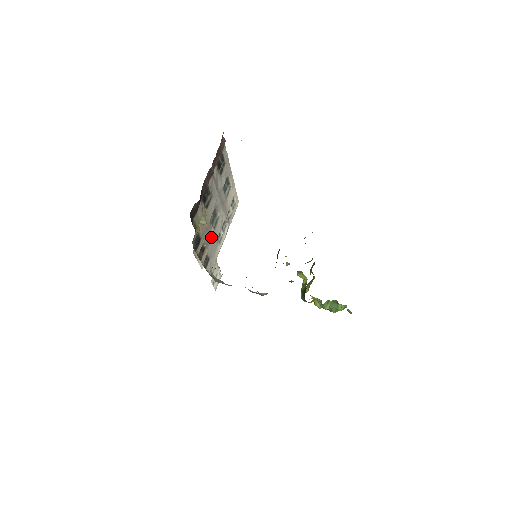
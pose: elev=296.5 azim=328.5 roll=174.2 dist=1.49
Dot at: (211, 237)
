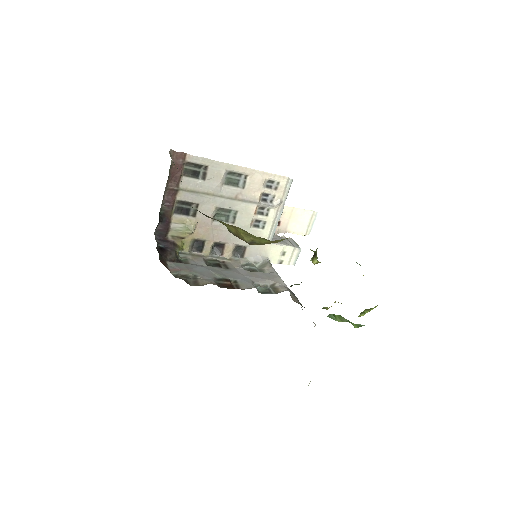
Dot at: occluded
